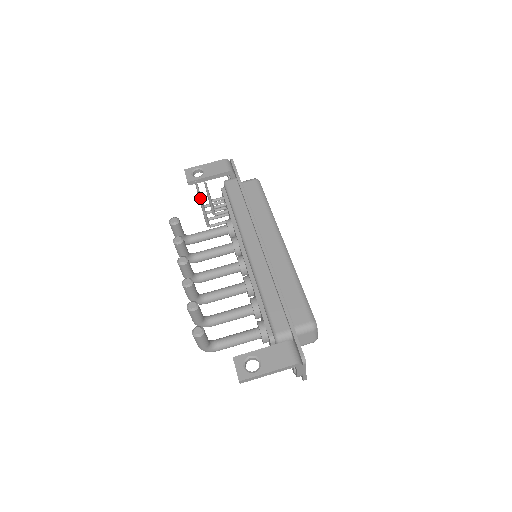
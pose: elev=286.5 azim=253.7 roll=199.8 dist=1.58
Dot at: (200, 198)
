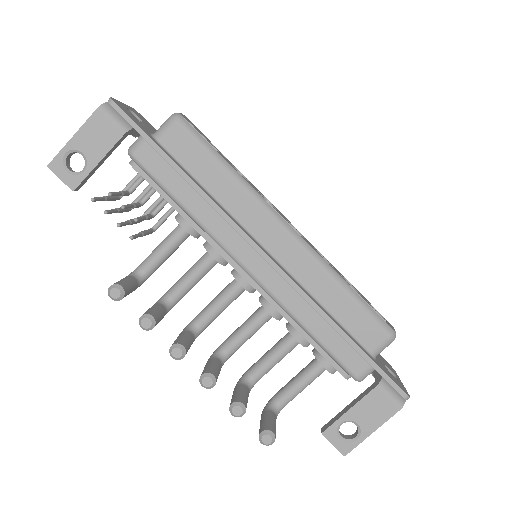
Dot at: occluded
